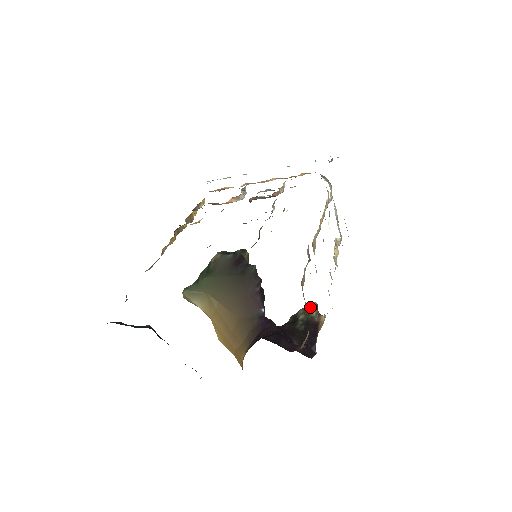
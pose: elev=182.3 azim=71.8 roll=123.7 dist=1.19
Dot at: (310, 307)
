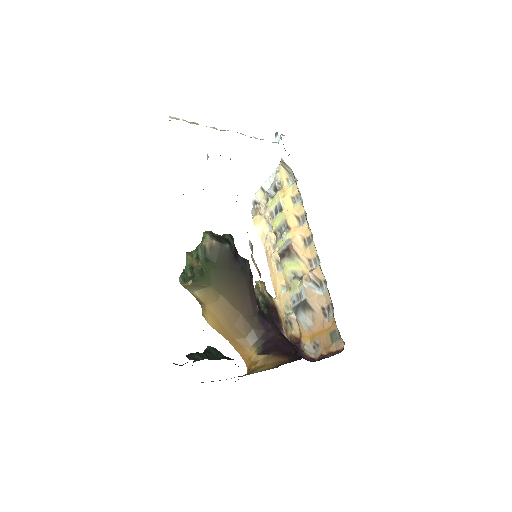
Dot at: (264, 288)
